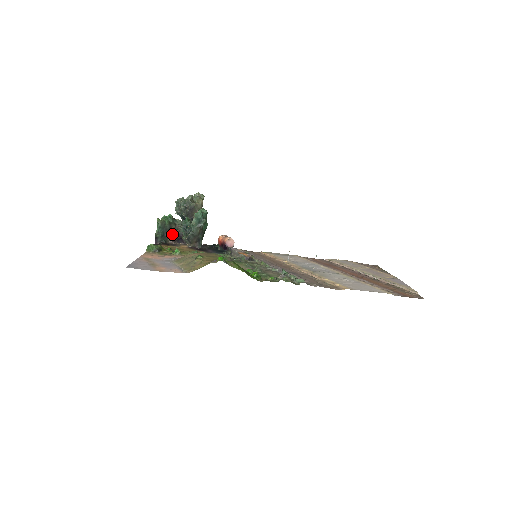
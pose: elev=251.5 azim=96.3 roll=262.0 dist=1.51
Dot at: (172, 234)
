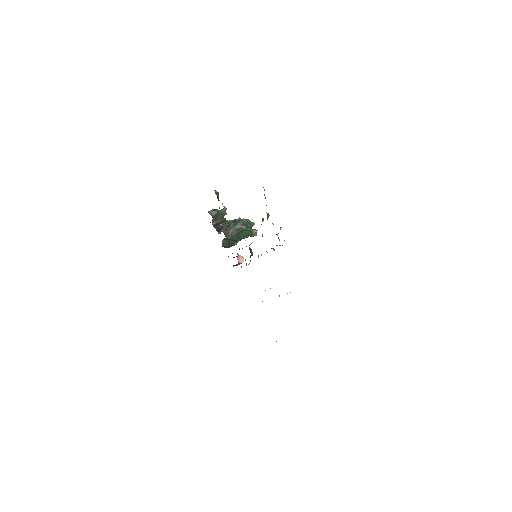
Dot at: (220, 223)
